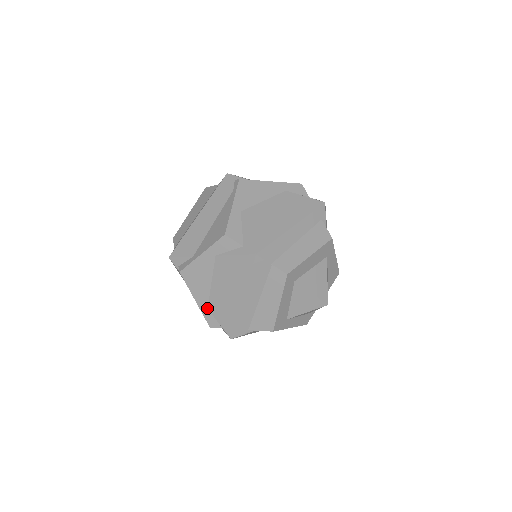
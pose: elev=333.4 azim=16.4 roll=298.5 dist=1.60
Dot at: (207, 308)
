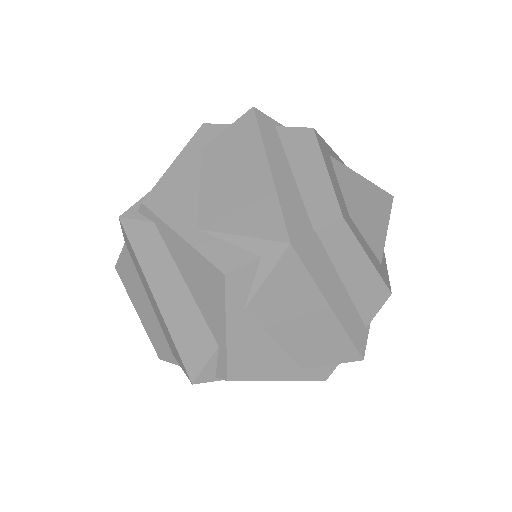
Dot at: (301, 369)
